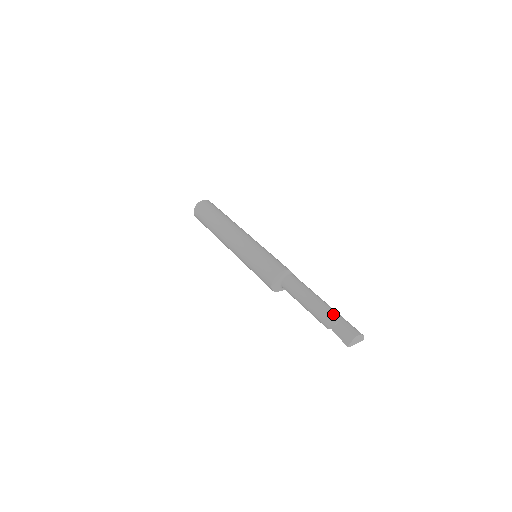
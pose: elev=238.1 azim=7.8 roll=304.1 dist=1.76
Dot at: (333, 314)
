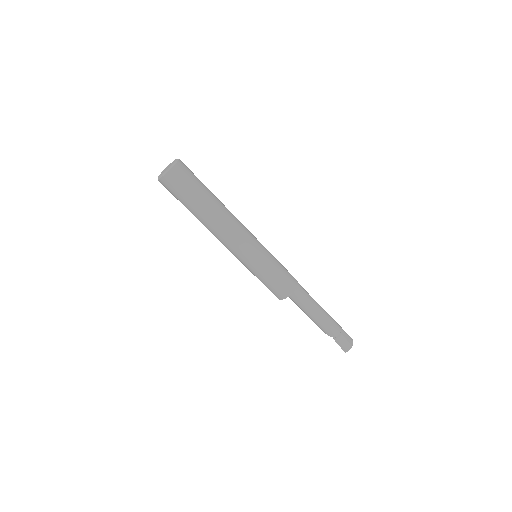
Dot at: (336, 326)
